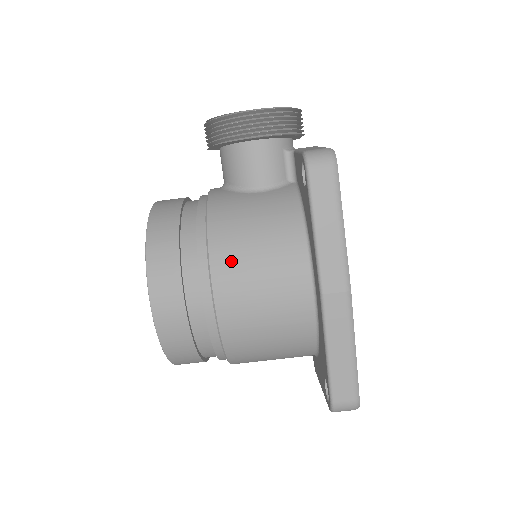
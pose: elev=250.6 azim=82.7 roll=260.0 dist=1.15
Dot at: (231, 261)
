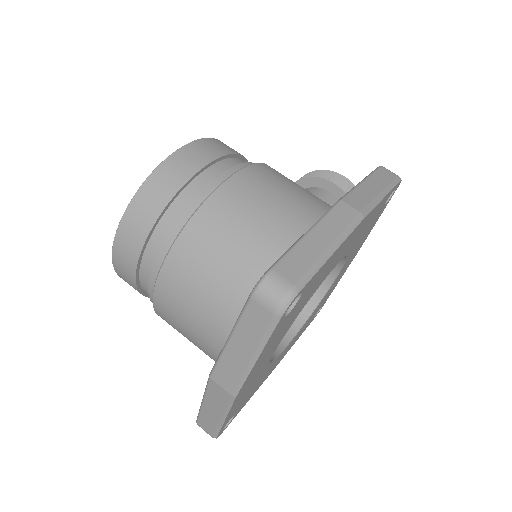
Dot at: (274, 174)
